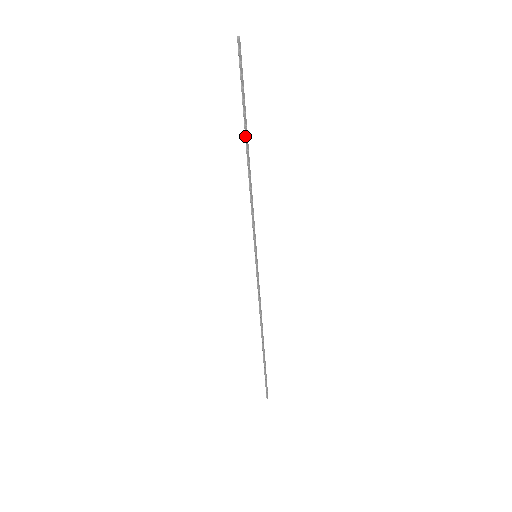
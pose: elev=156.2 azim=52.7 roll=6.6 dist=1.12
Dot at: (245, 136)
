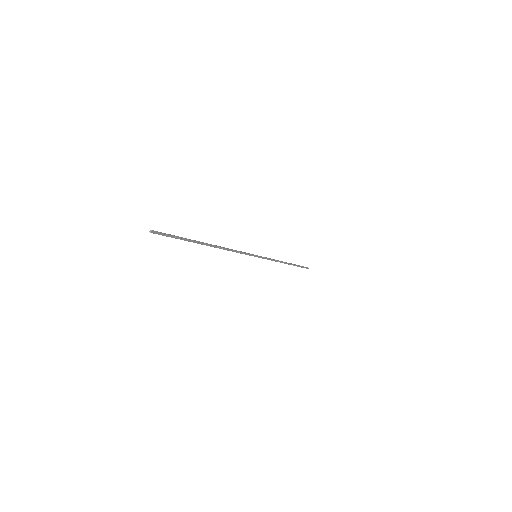
Dot at: (202, 244)
